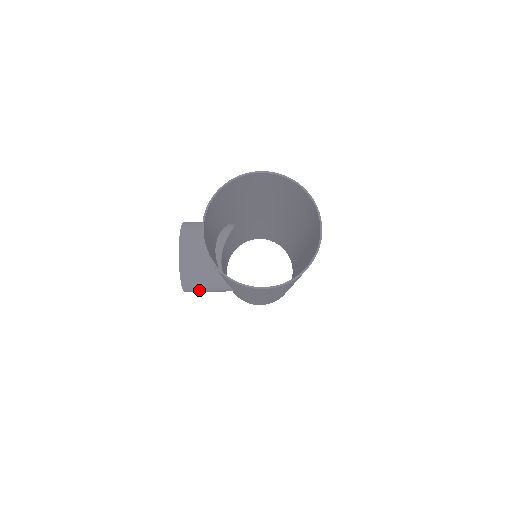
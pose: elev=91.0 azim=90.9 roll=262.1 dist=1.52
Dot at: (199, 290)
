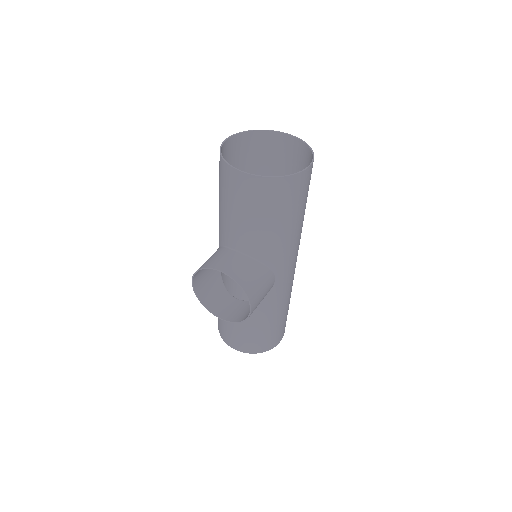
Dot at: (258, 295)
